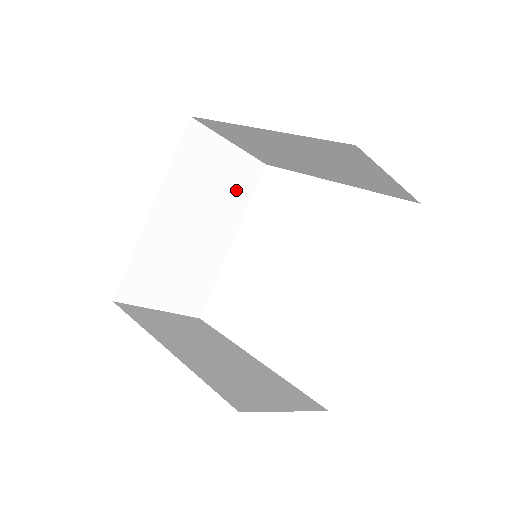
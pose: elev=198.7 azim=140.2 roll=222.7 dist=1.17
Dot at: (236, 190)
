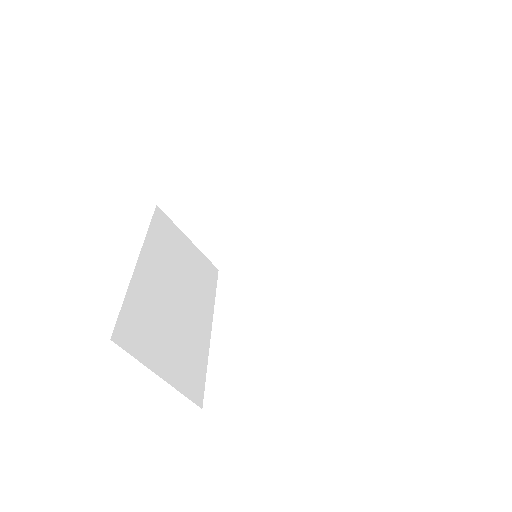
Dot at: (314, 198)
